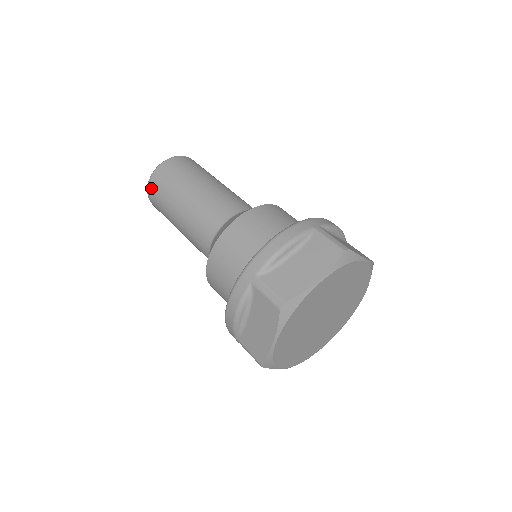
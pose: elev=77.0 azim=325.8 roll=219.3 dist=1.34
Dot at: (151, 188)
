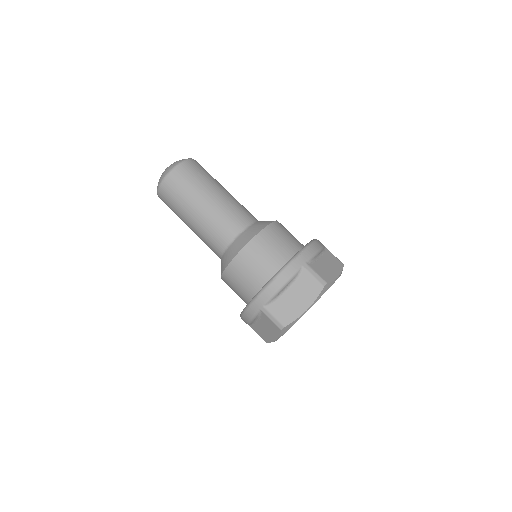
Dot at: (161, 195)
